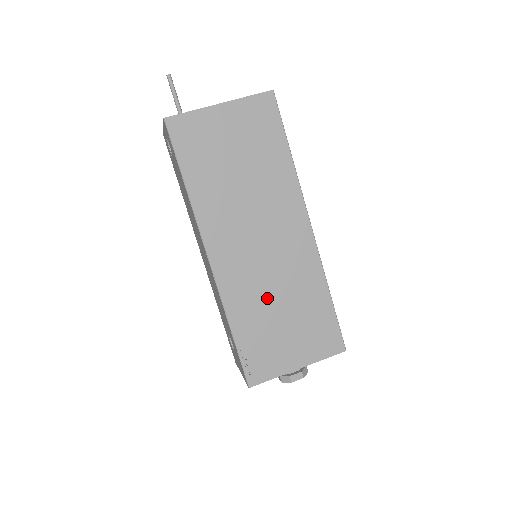
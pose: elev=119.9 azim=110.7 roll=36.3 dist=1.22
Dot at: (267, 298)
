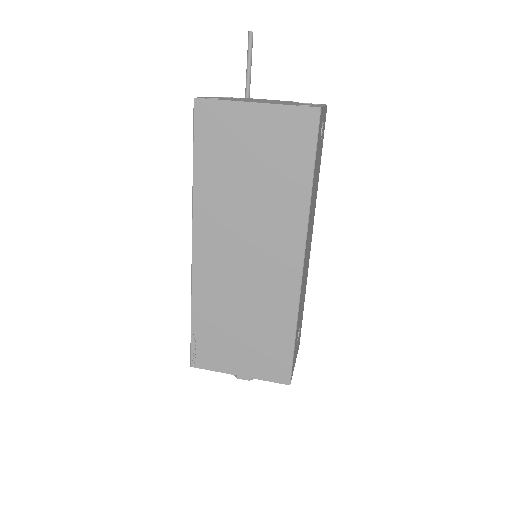
Dot at: (233, 306)
